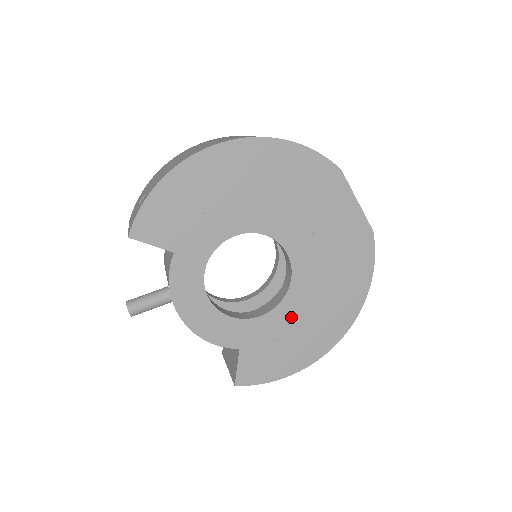
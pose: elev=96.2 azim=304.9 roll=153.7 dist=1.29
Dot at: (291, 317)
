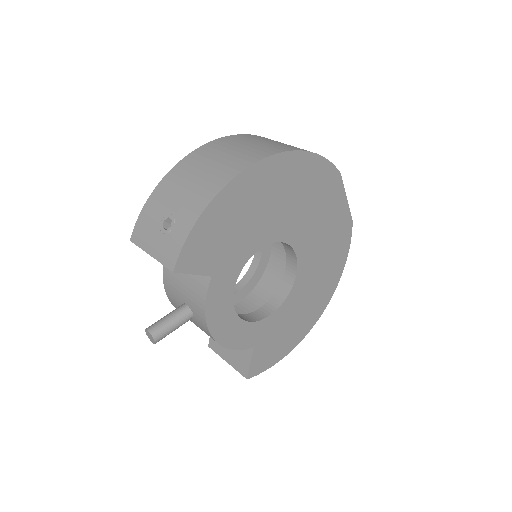
Dot at: (292, 308)
